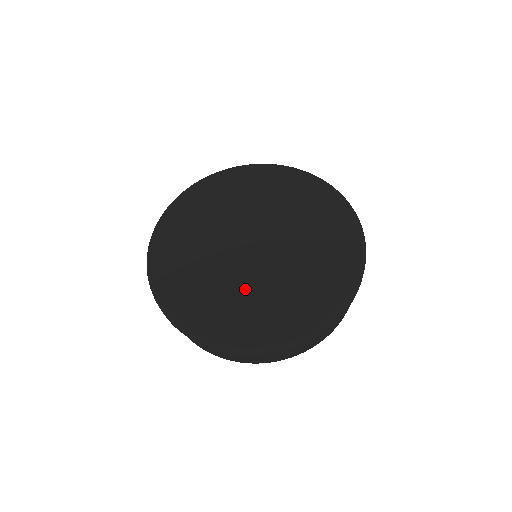
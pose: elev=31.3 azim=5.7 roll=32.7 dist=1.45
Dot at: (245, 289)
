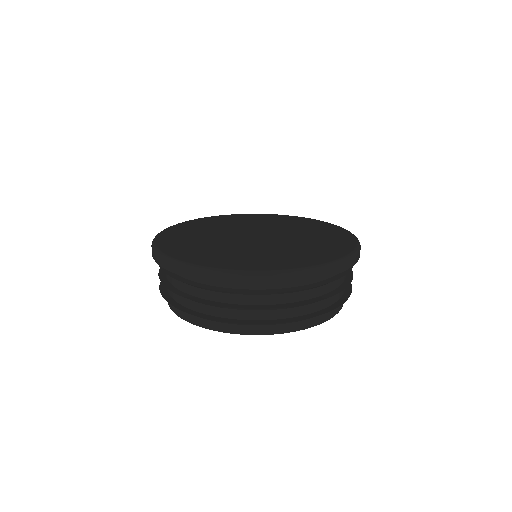
Dot at: (282, 248)
